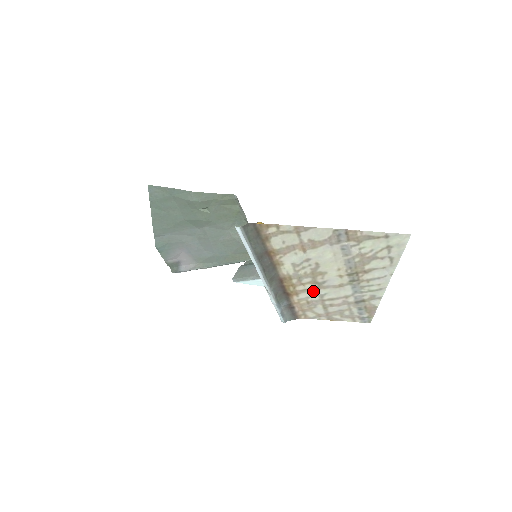
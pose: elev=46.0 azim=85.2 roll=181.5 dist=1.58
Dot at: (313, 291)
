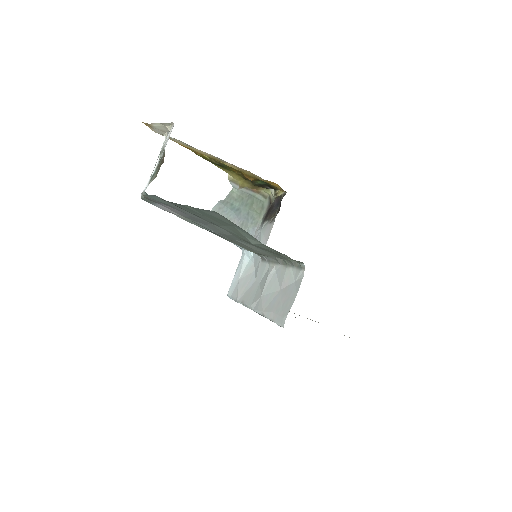
Dot at: occluded
